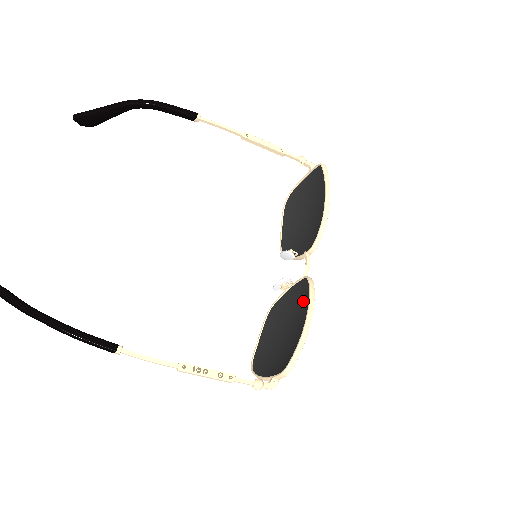
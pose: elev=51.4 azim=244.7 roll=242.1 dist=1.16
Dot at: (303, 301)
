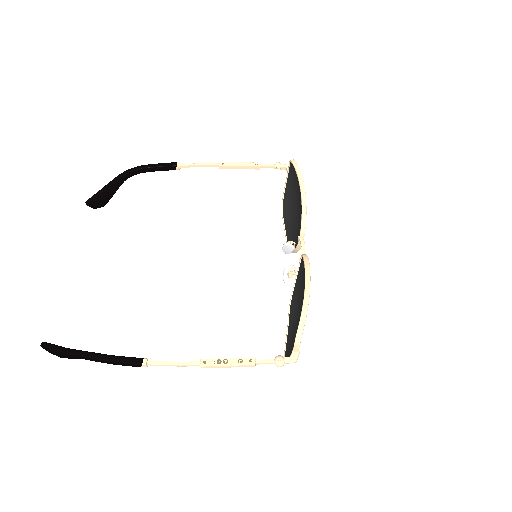
Dot at: (304, 277)
